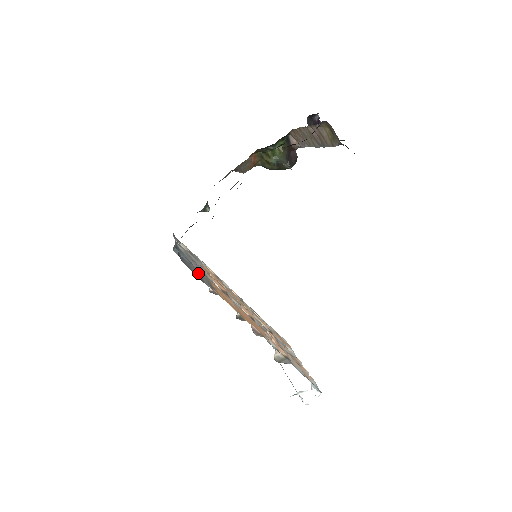
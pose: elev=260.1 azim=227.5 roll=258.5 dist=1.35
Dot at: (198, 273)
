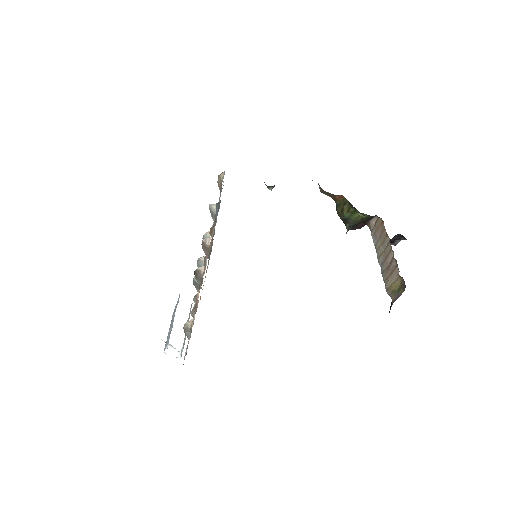
Dot at: occluded
